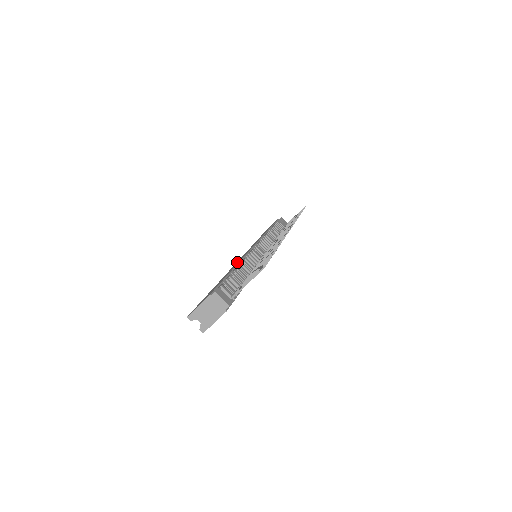
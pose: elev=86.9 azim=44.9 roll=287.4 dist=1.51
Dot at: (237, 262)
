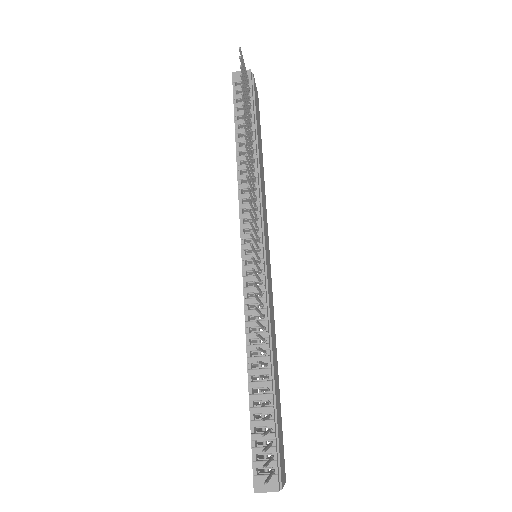
Dot at: occluded
